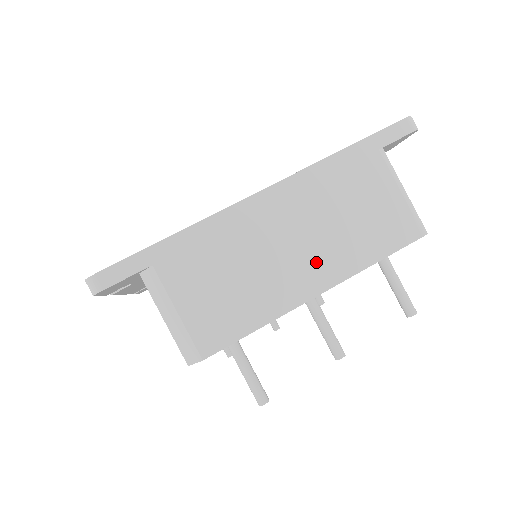
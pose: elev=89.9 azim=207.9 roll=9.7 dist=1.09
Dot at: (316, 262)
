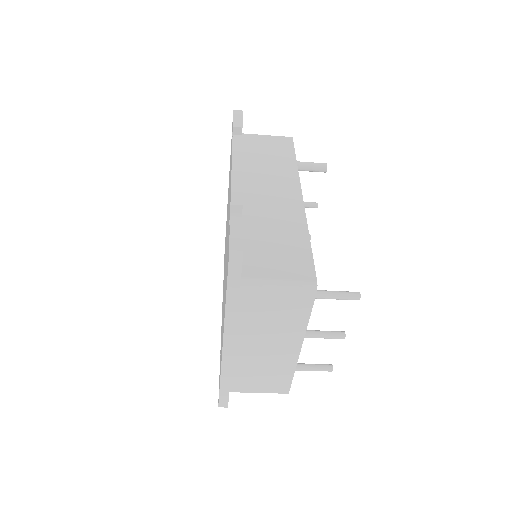
Dot at: (282, 344)
